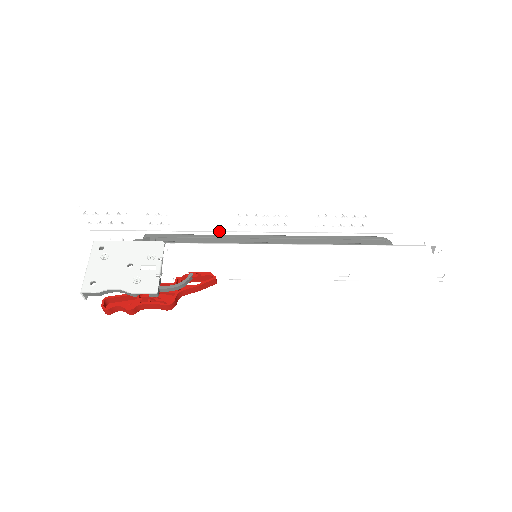
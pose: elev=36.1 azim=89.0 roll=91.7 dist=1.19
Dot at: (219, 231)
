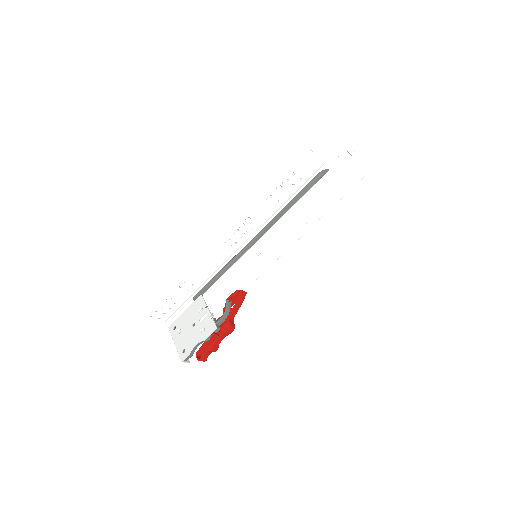
Dot at: (227, 260)
